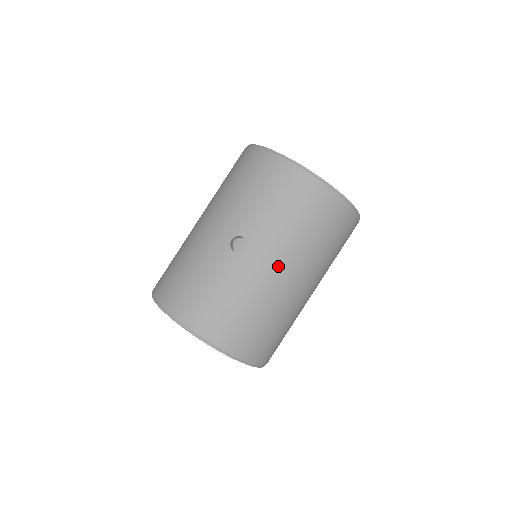
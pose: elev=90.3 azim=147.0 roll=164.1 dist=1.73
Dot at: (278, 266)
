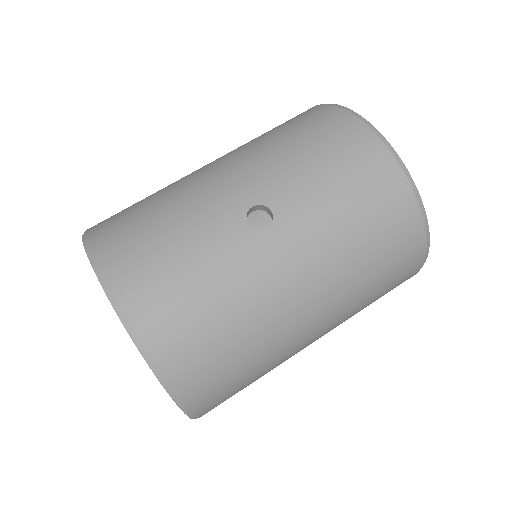
Dot at: (302, 278)
